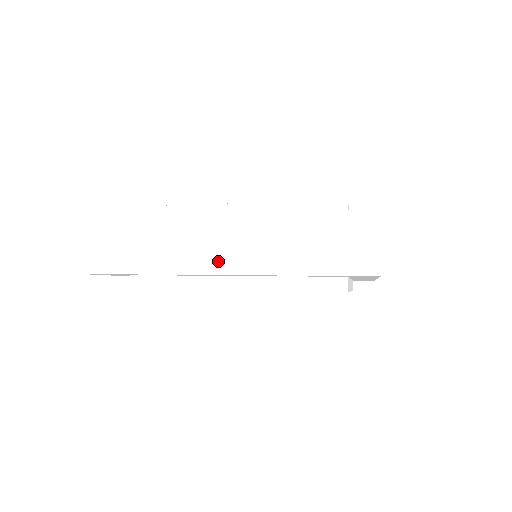
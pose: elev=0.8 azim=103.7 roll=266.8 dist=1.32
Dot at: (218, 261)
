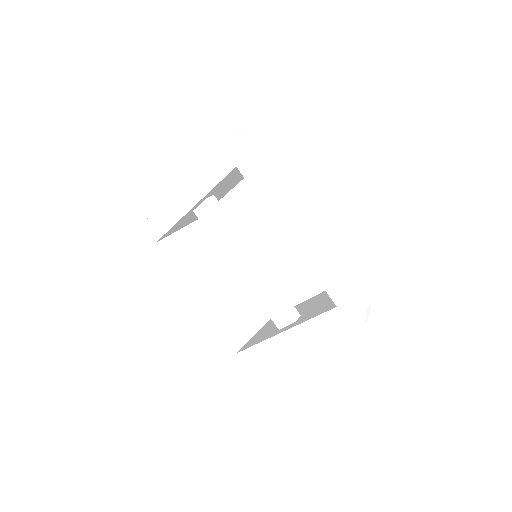
Dot at: occluded
